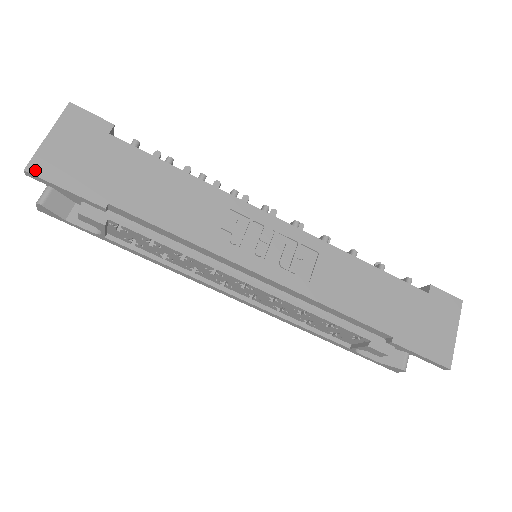
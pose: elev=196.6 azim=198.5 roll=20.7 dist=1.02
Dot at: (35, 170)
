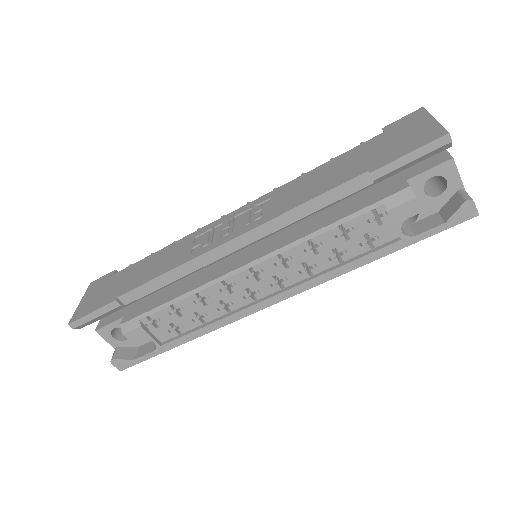
Dot at: (74, 319)
